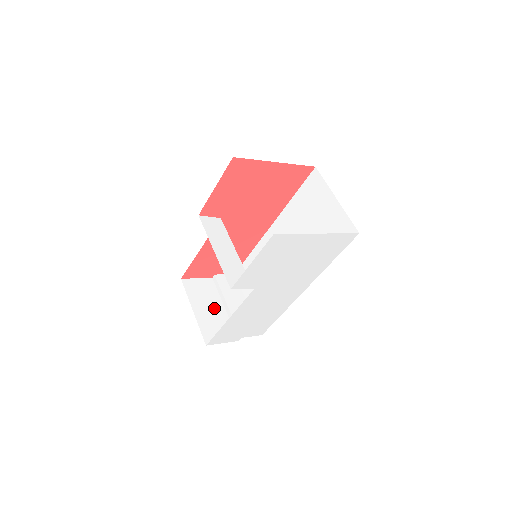
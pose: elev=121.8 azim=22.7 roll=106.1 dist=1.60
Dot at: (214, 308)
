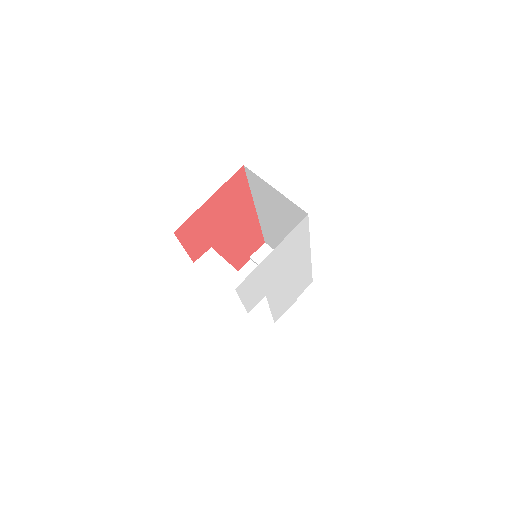
Dot at: occluded
